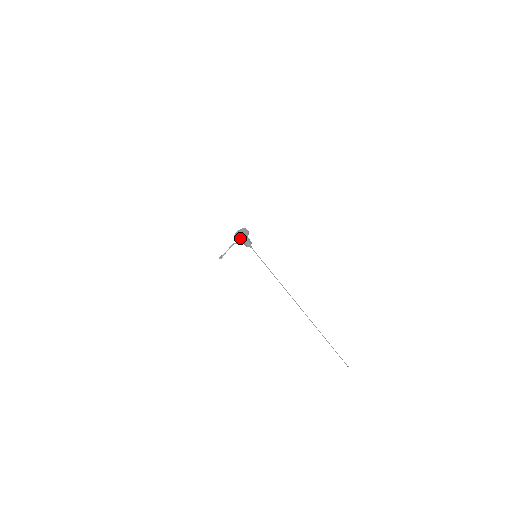
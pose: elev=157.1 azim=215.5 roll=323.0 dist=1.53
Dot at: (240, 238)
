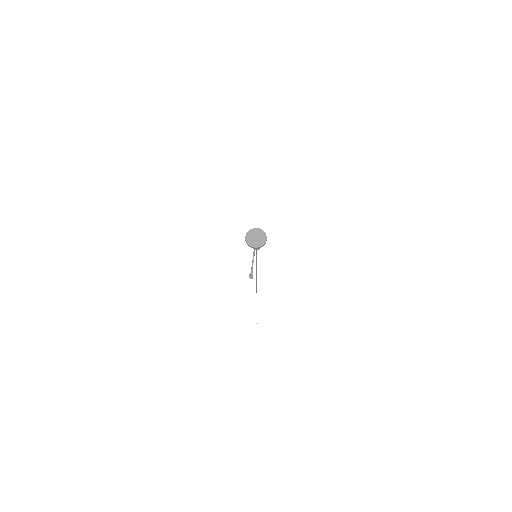
Dot at: (260, 243)
